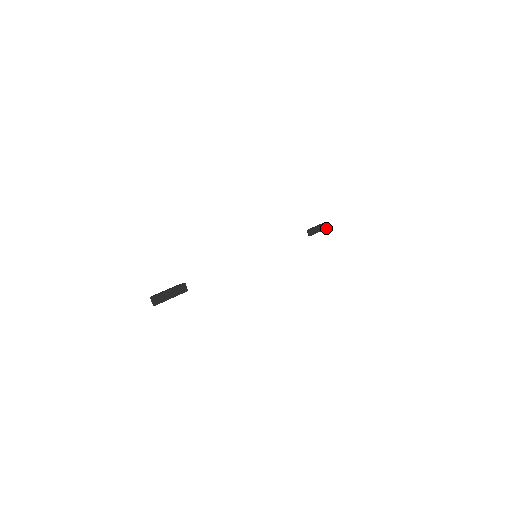
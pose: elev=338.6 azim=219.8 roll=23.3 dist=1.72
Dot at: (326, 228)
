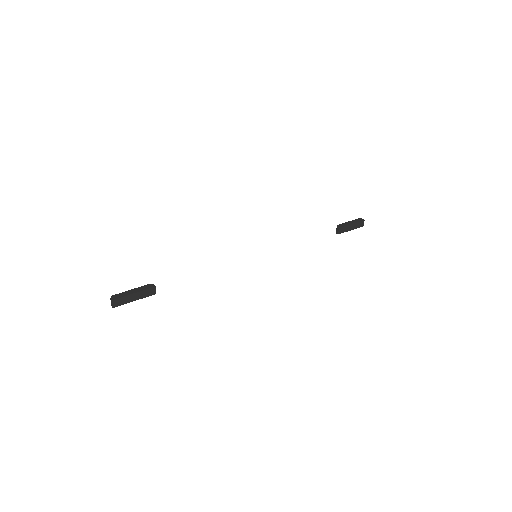
Dot at: (363, 225)
